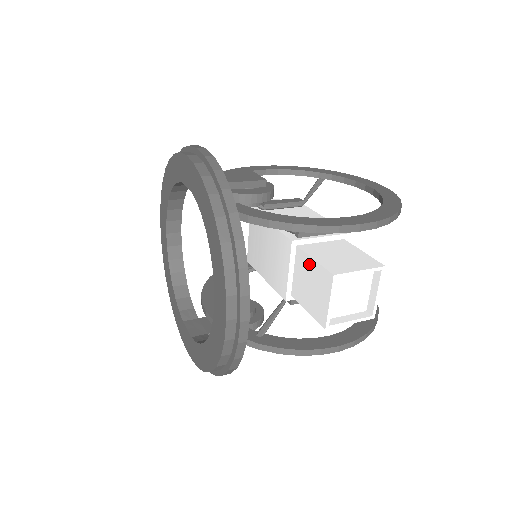
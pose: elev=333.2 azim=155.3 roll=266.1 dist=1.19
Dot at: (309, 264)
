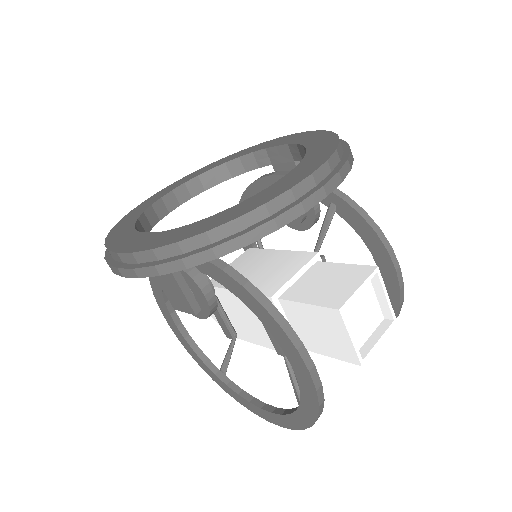
Dot at: (334, 268)
